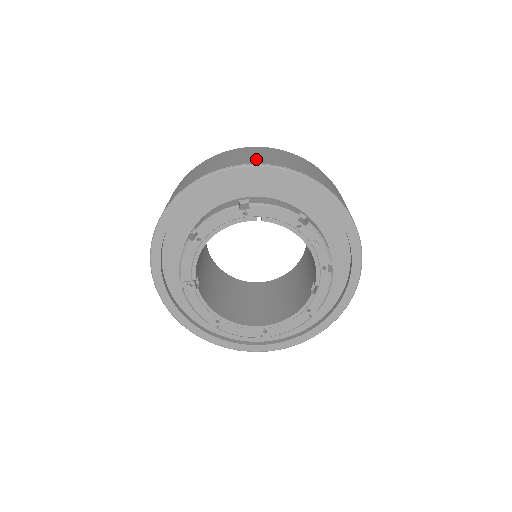
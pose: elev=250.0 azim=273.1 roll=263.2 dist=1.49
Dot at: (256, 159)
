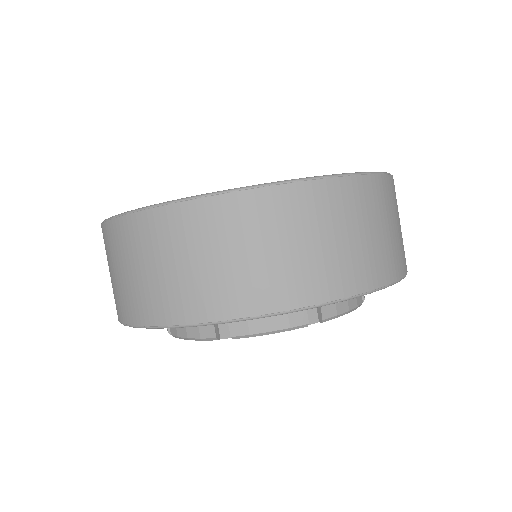
Dot at: (214, 294)
